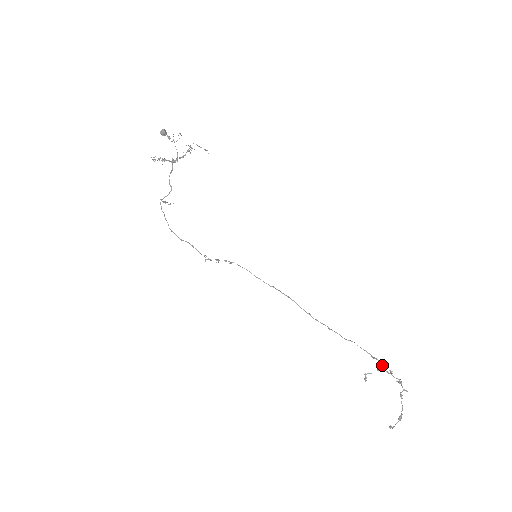
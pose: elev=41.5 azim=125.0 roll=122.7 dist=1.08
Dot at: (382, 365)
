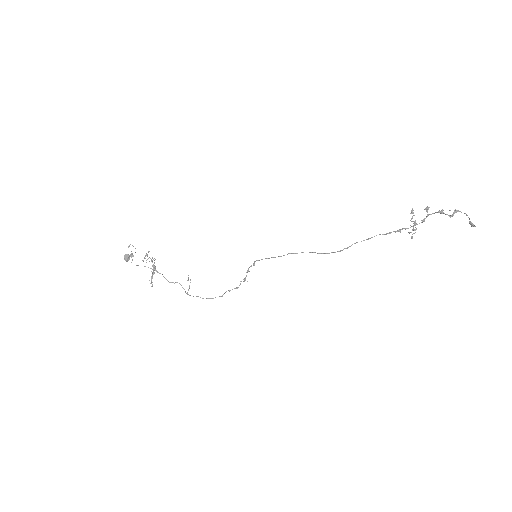
Dot at: occluded
